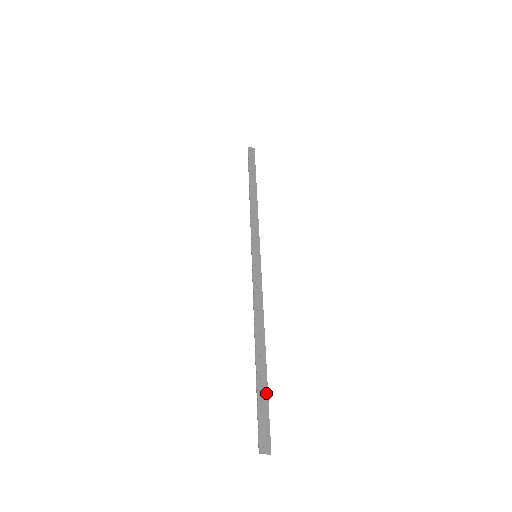
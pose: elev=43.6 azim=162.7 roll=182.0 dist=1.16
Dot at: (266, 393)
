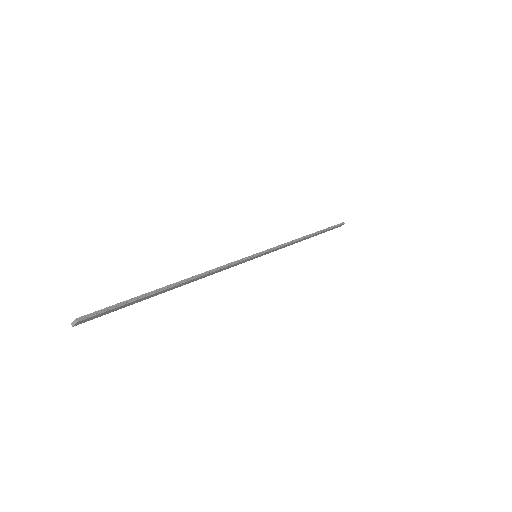
Dot at: (134, 298)
